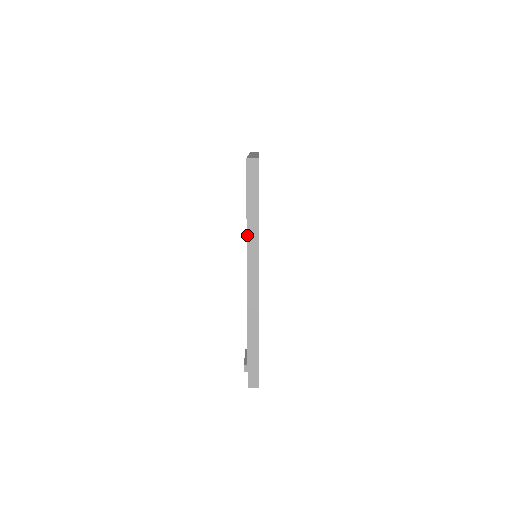
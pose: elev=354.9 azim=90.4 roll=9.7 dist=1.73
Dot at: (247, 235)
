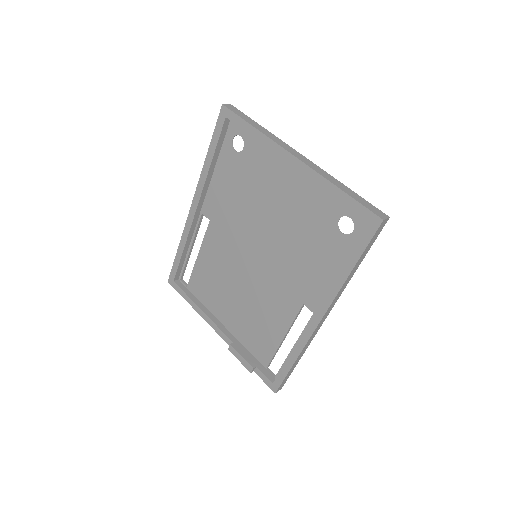
Dot at: (343, 285)
